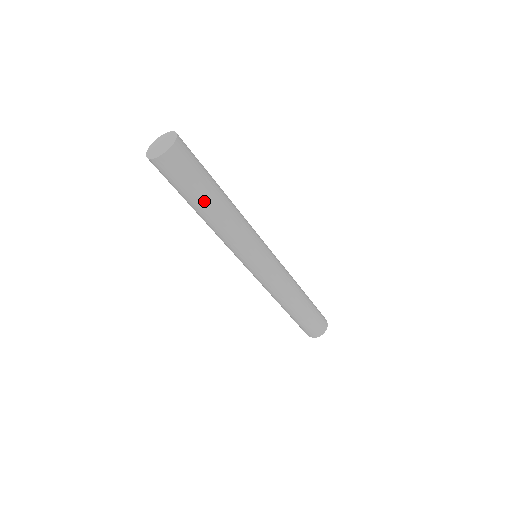
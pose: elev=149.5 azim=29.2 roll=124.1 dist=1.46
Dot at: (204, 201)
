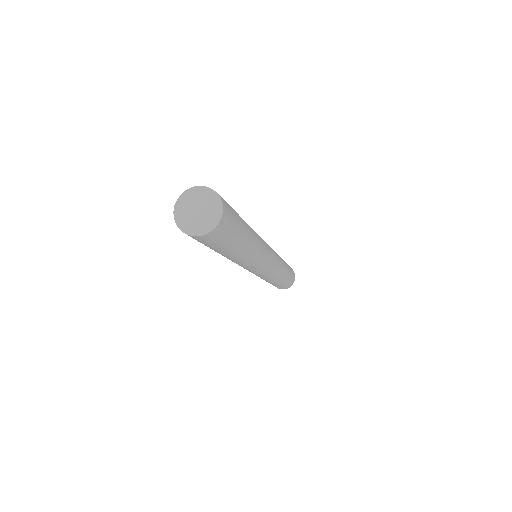
Dot at: (235, 250)
